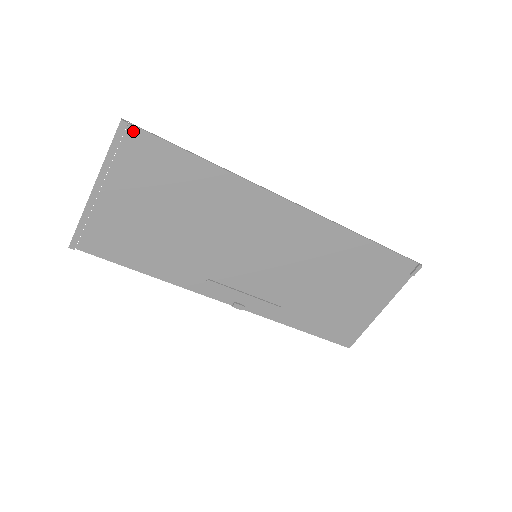
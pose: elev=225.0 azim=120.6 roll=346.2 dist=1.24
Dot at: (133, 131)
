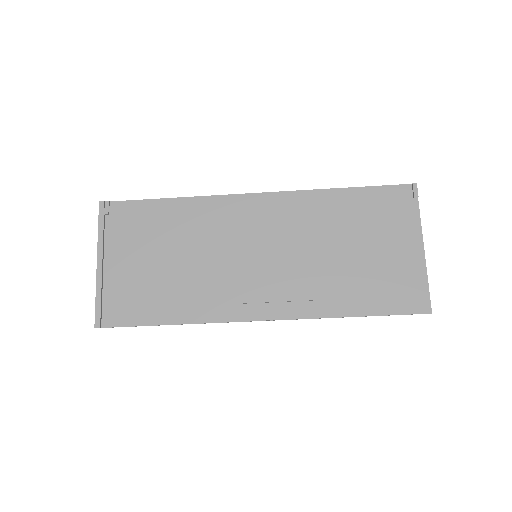
Dot at: (111, 206)
